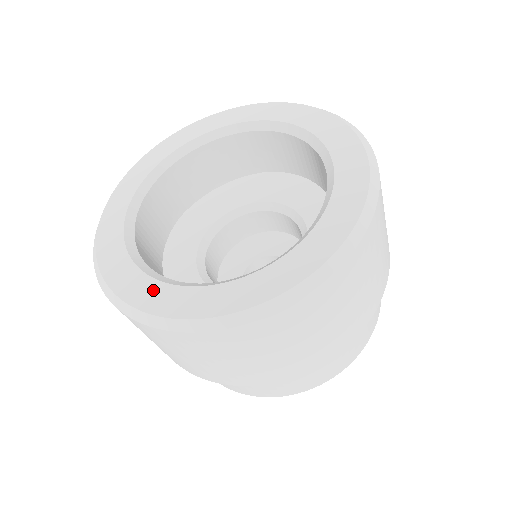
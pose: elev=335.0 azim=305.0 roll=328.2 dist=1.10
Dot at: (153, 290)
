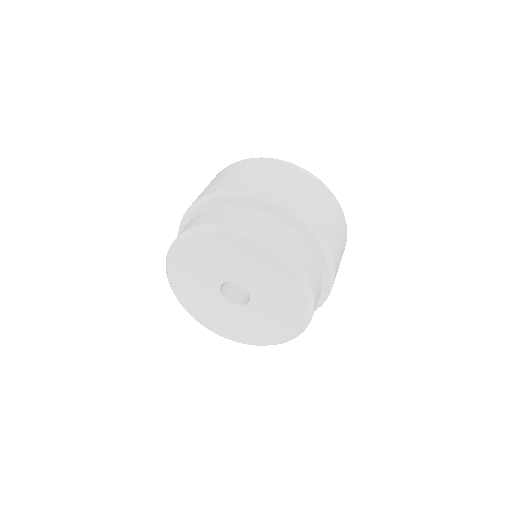
Dot at: occluded
